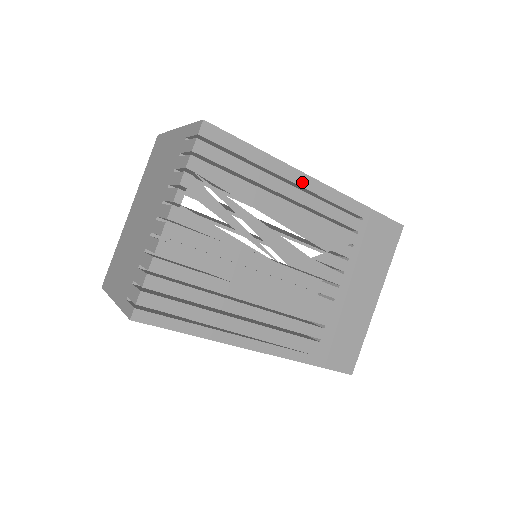
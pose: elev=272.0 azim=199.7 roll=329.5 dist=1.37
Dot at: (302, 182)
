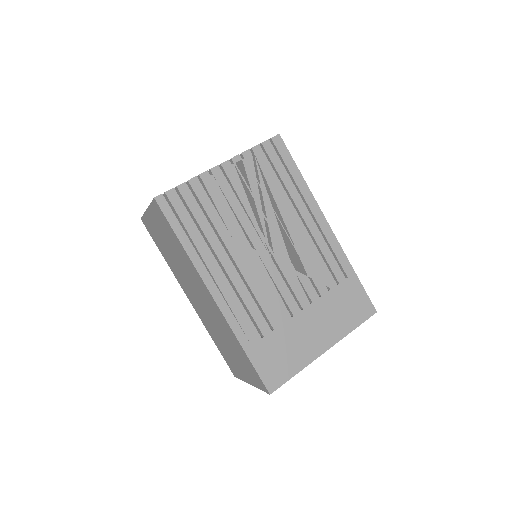
Dot at: (317, 216)
